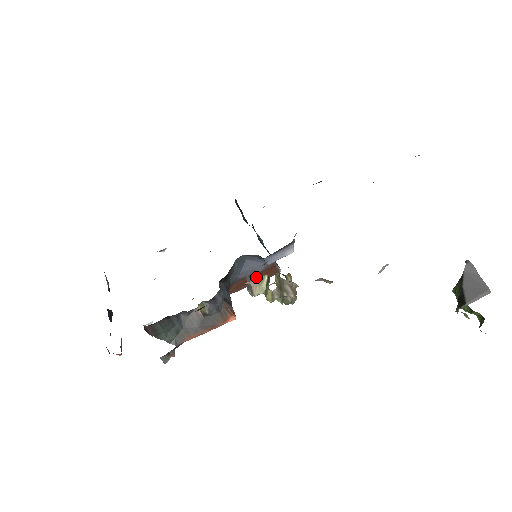
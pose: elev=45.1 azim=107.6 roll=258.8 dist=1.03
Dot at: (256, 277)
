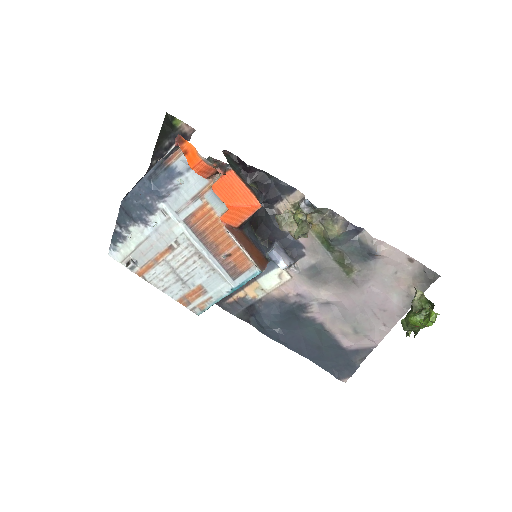
Dot at: (253, 251)
